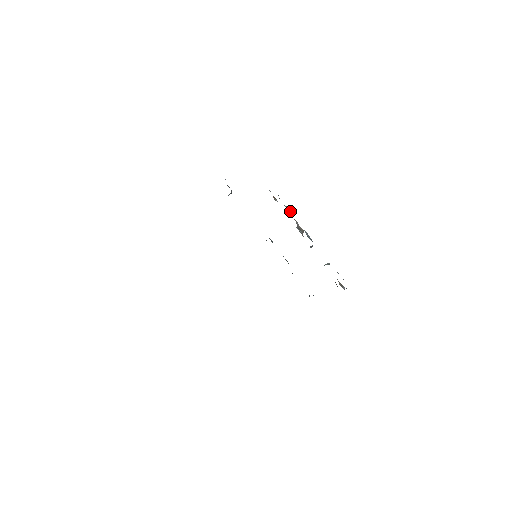
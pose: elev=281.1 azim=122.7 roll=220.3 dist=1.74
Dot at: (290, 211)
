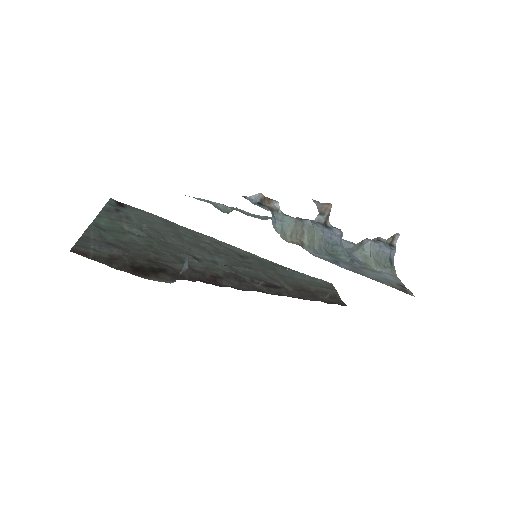
Dot at: (295, 232)
